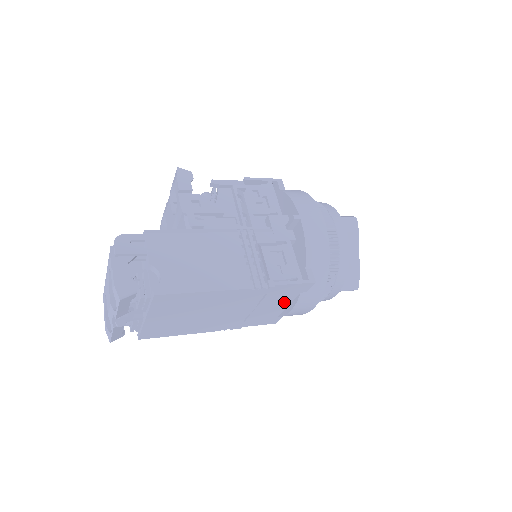
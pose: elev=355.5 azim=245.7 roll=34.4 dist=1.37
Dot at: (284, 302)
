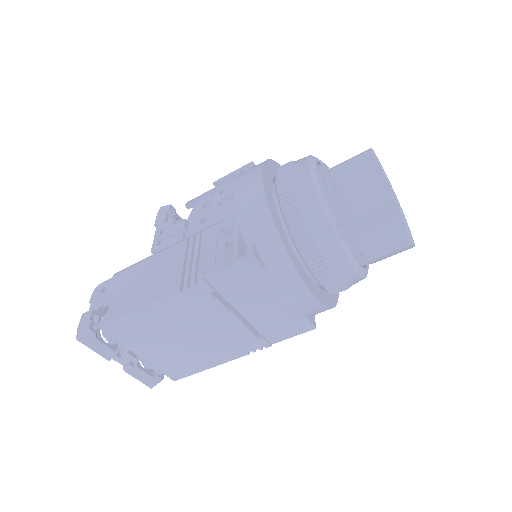
Dot at: (265, 295)
